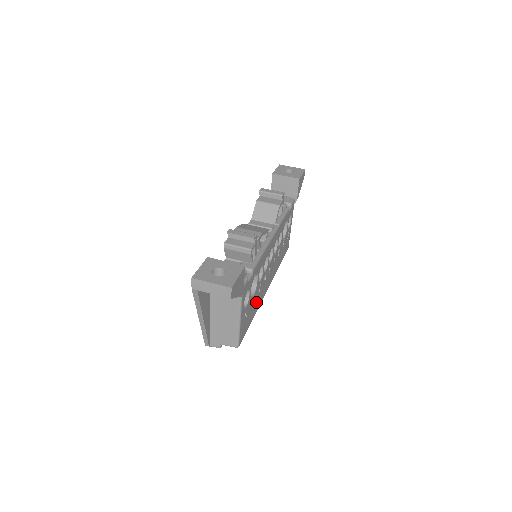
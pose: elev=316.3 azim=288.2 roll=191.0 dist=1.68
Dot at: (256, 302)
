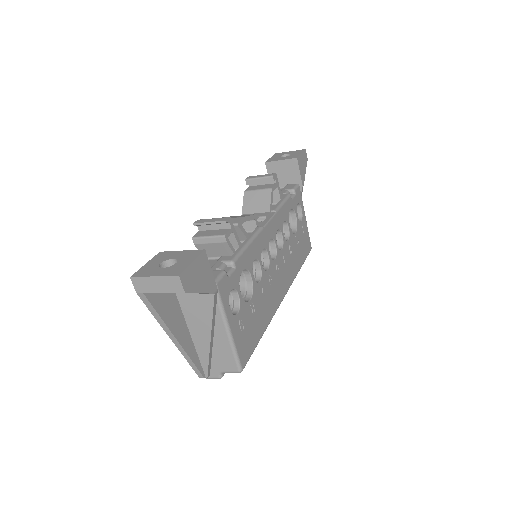
Dot at: (262, 310)
